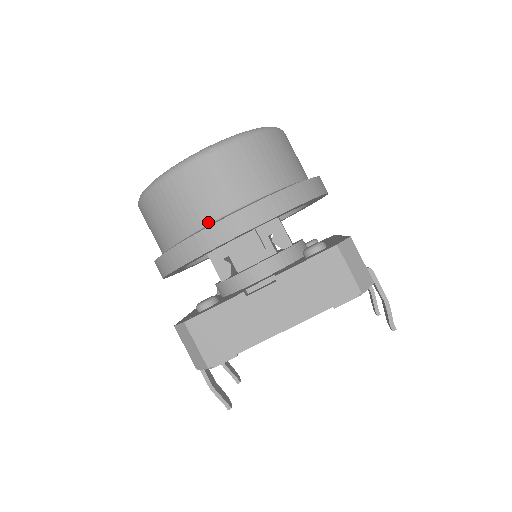
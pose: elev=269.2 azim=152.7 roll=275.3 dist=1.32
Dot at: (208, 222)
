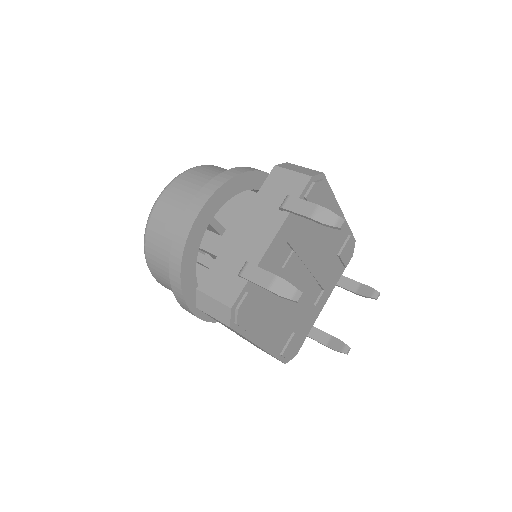
Dot at: occluded
